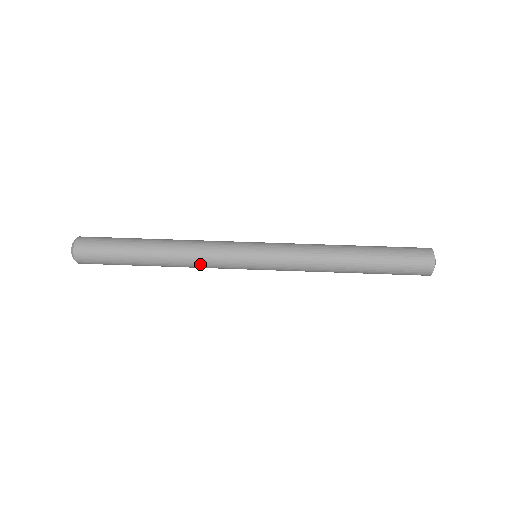
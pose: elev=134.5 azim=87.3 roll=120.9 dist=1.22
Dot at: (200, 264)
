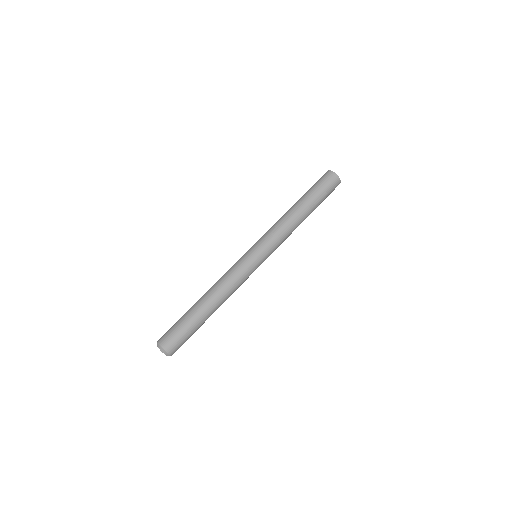
Dot at: (233, 284)
